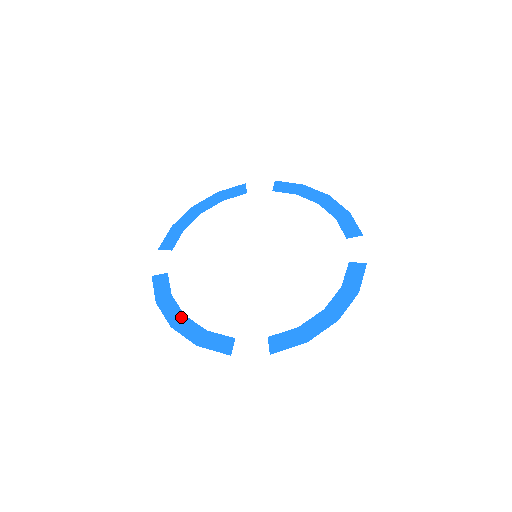
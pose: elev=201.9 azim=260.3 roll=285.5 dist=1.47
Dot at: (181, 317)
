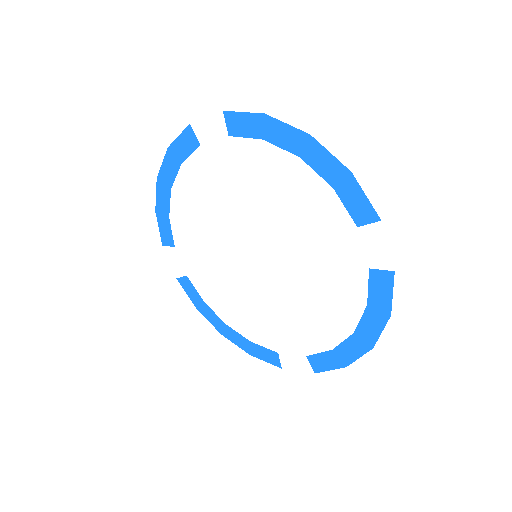
Dot at: (224, 326)
